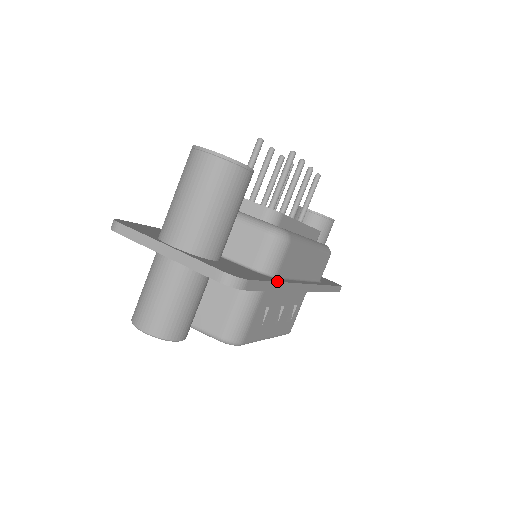
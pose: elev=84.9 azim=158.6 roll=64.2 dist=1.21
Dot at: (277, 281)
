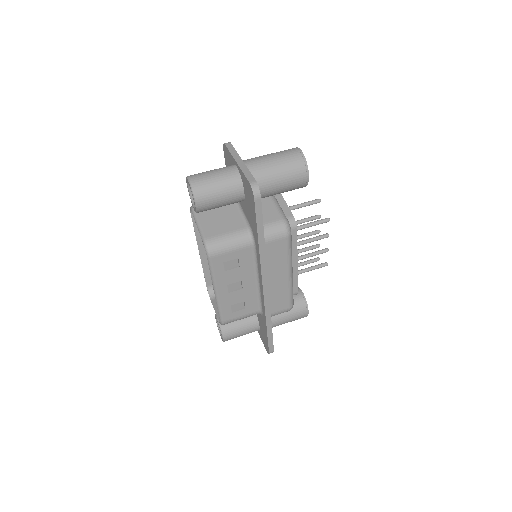
Dot at: occluded
